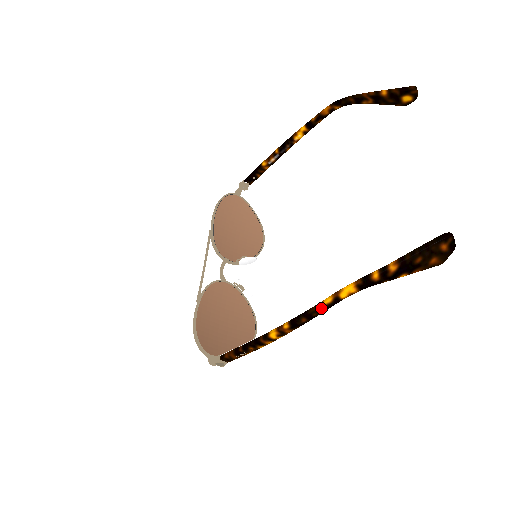
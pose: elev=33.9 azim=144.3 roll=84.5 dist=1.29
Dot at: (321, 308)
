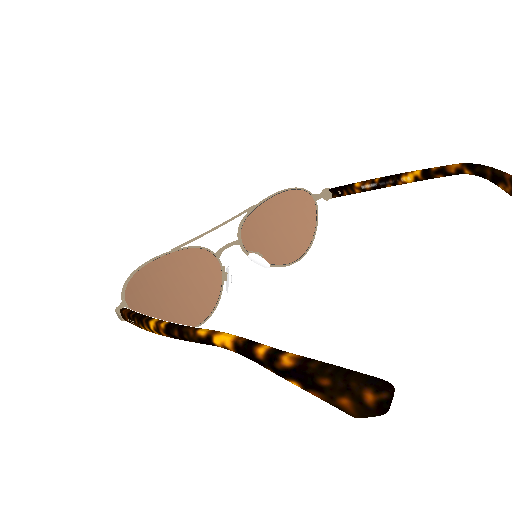
Dot at: (193, 334)
